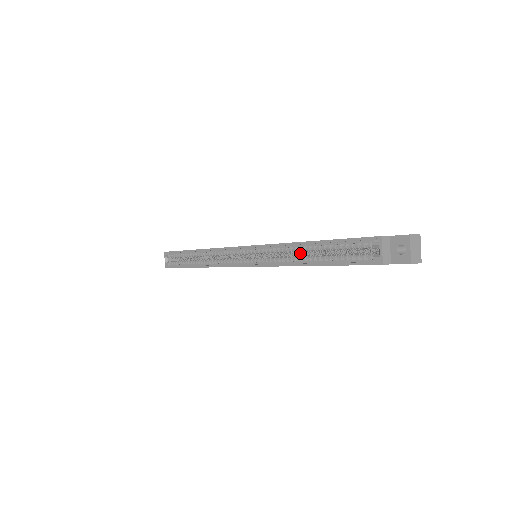
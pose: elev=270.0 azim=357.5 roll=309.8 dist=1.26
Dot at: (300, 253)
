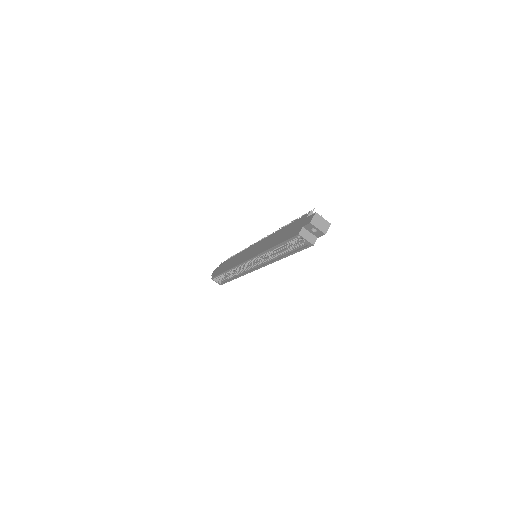
Dot at: occluded
